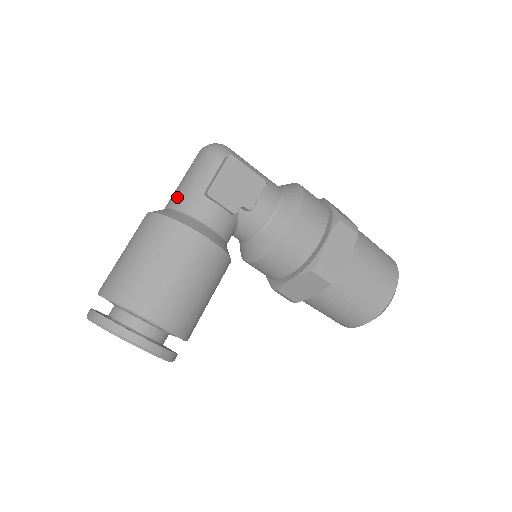
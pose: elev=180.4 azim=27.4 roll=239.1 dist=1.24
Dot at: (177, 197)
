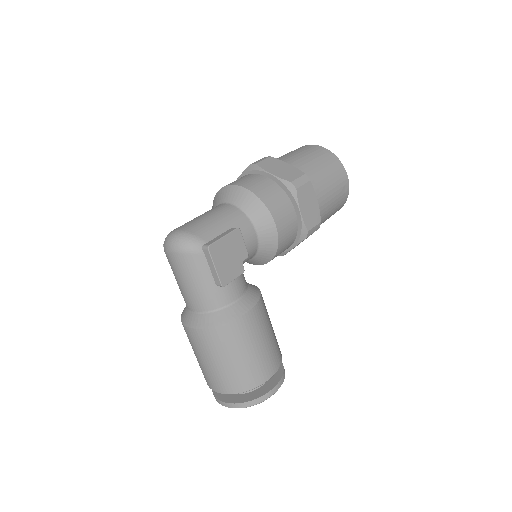
Dot at: (198, 302)
